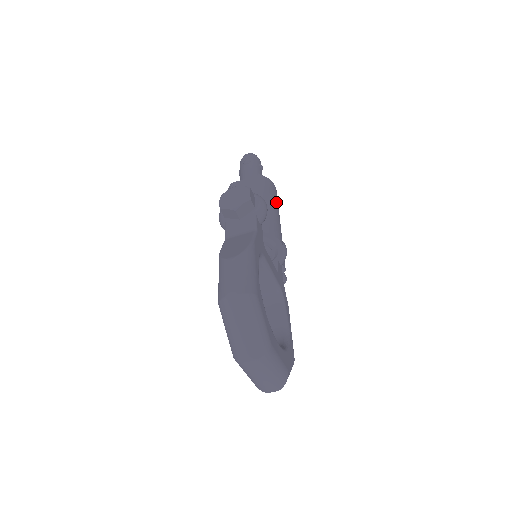
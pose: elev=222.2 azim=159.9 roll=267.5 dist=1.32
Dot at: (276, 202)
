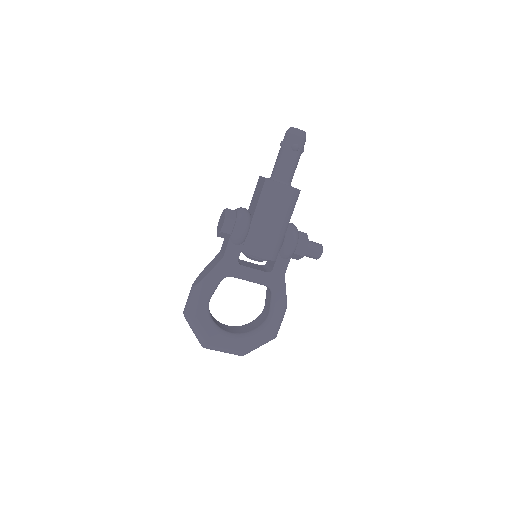
Dot at: (275, 209)
